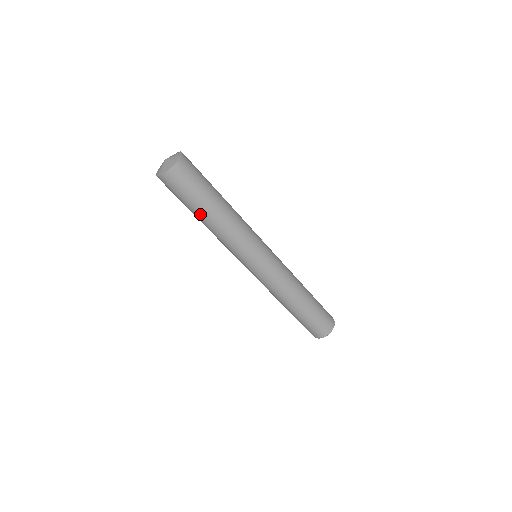
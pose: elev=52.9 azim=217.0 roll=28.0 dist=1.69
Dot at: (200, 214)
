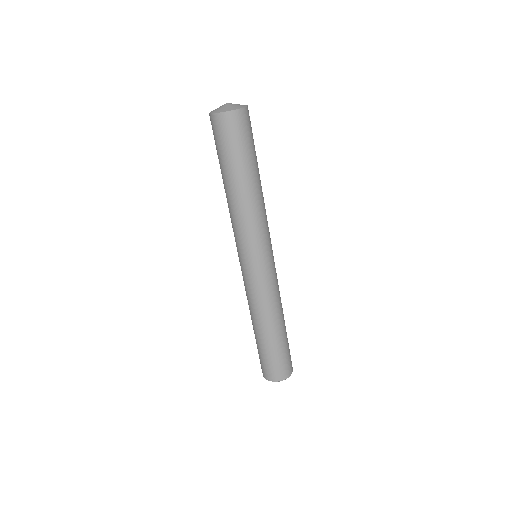
Dot at: (250, 173)
